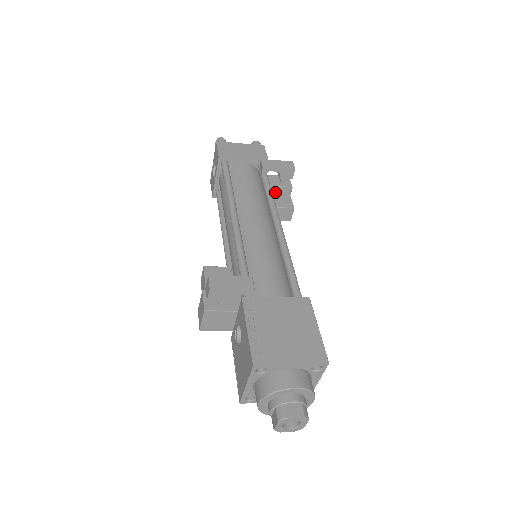
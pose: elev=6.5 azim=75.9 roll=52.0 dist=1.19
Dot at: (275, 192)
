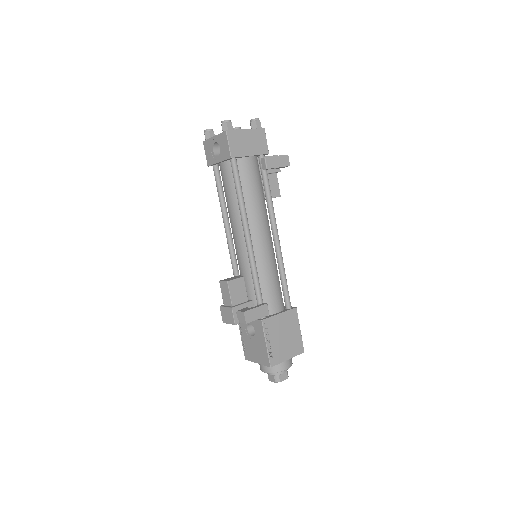
Dot at: occluded
